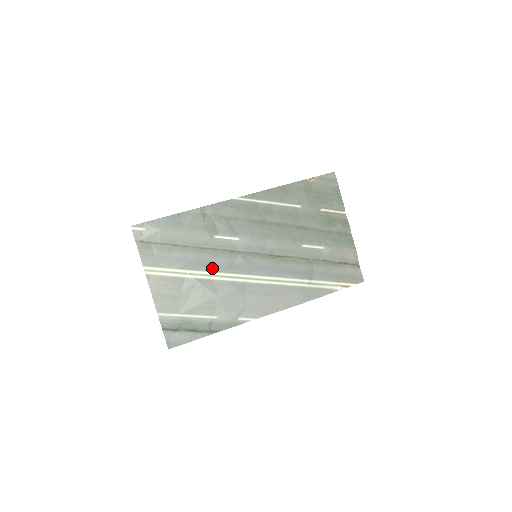
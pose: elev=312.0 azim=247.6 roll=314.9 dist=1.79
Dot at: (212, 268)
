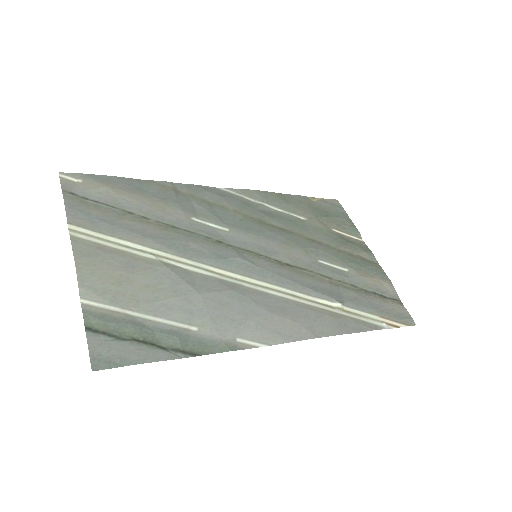
Dot at: (188, 254)
